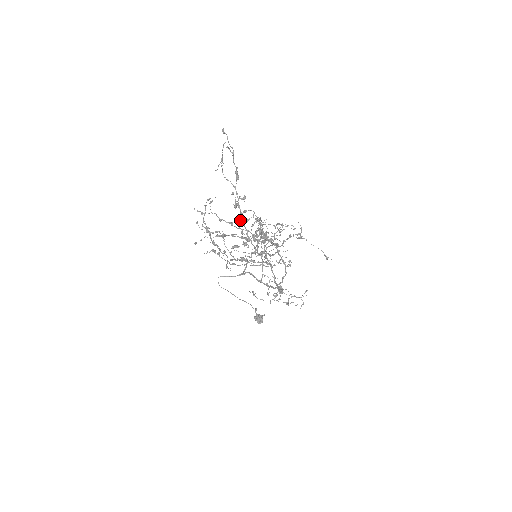
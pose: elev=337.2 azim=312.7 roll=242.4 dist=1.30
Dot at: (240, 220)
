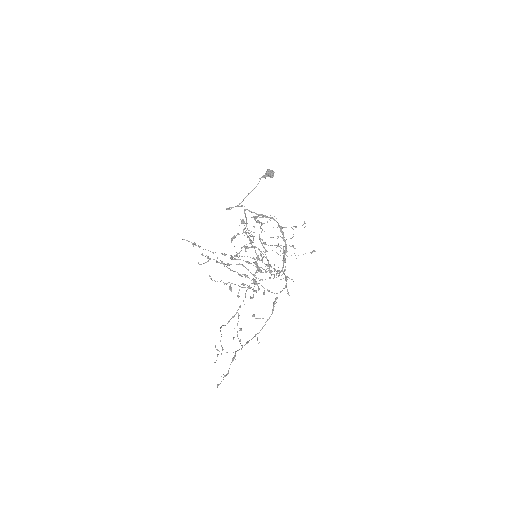
Dot at: occluded
